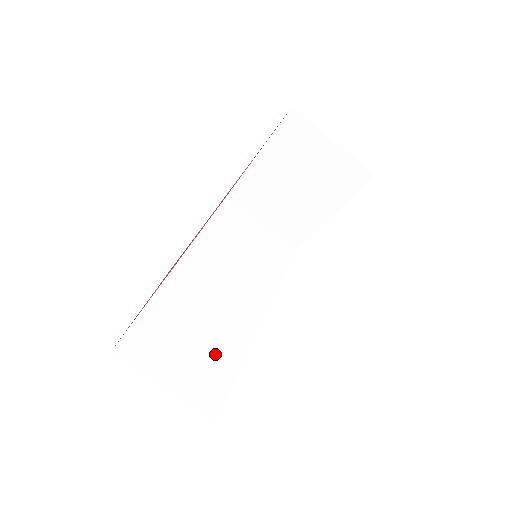
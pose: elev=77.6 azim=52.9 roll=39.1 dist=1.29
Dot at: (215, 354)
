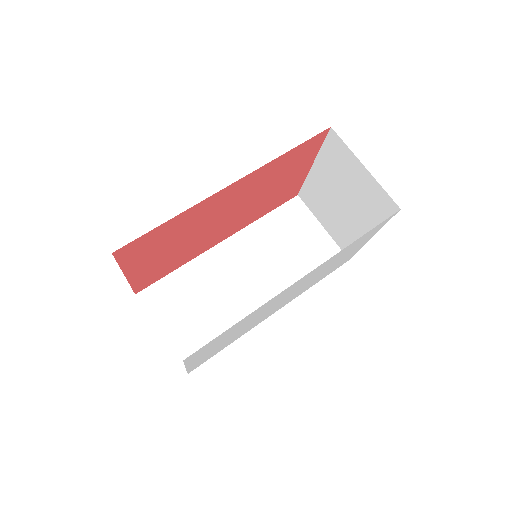
Dot at: (215, 323)
